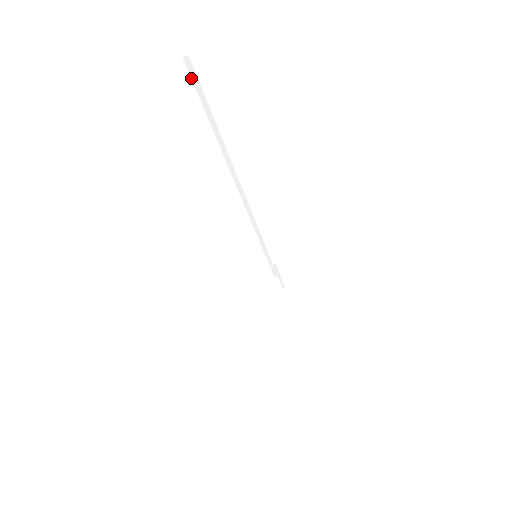
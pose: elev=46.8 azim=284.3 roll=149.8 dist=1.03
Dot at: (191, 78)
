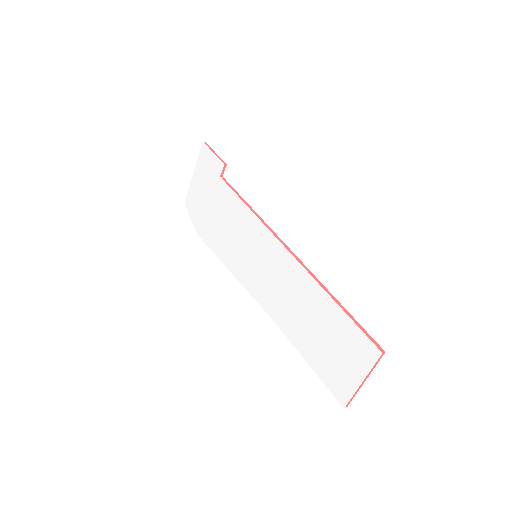
Dot at: (370, 339)
